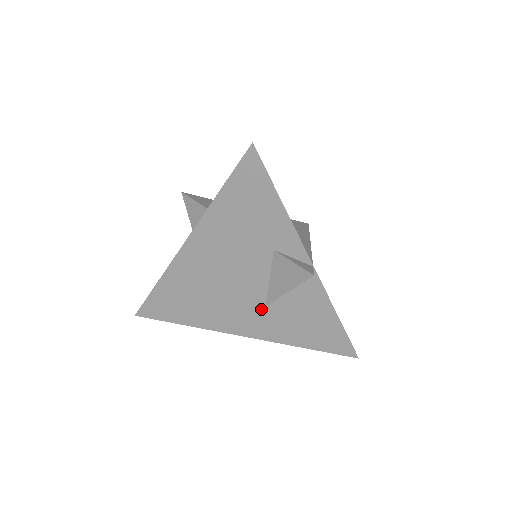
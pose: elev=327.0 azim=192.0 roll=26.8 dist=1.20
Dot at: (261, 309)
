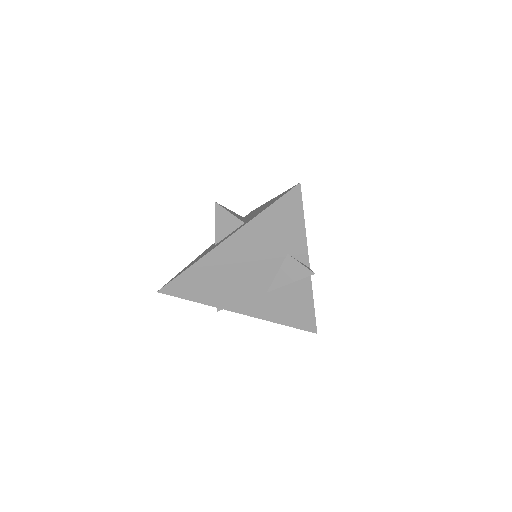
Dot at: (263, 294)
